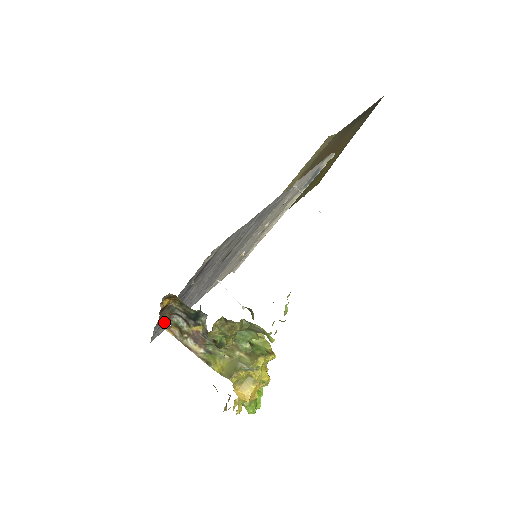
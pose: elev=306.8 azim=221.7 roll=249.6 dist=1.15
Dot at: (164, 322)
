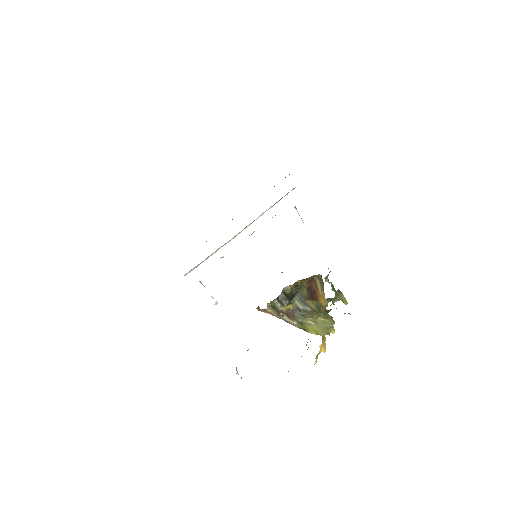
Dot at: (259, 307)
